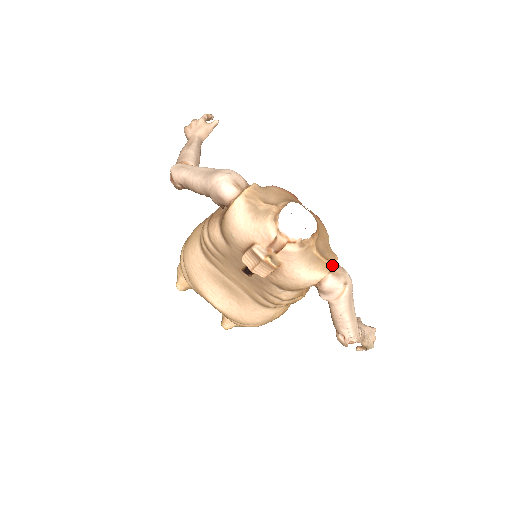
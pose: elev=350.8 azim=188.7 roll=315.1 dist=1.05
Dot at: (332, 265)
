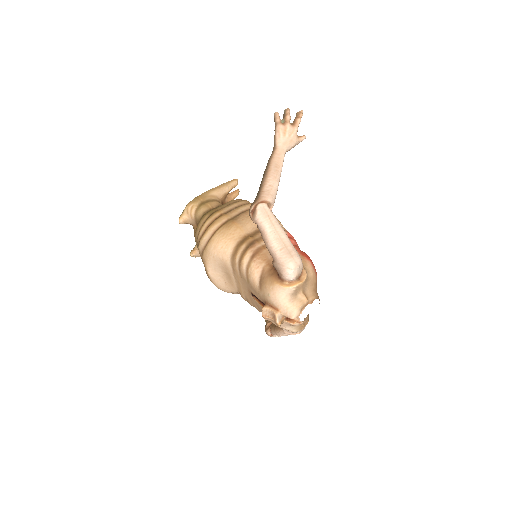
Dot at: occluded
